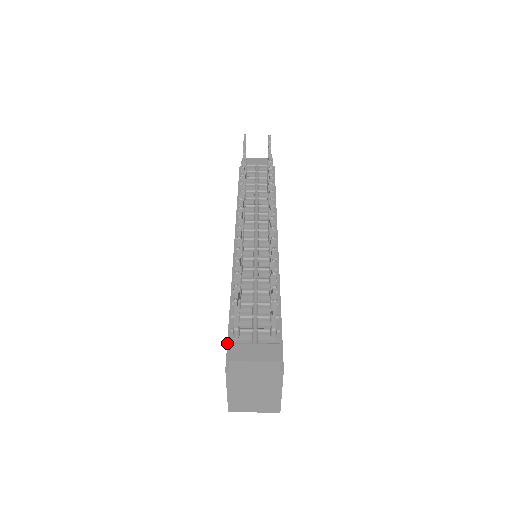
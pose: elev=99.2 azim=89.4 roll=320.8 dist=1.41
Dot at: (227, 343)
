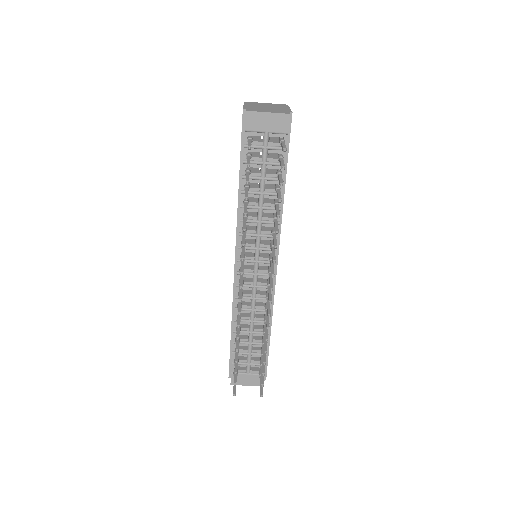
Dot at: (229, 361)
